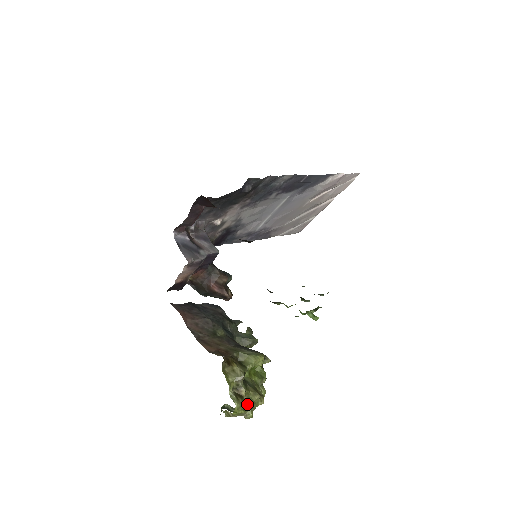
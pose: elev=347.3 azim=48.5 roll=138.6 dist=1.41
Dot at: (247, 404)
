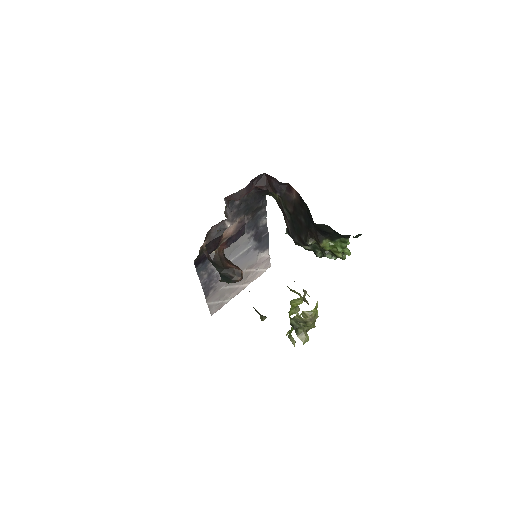
Dot at: occluded
